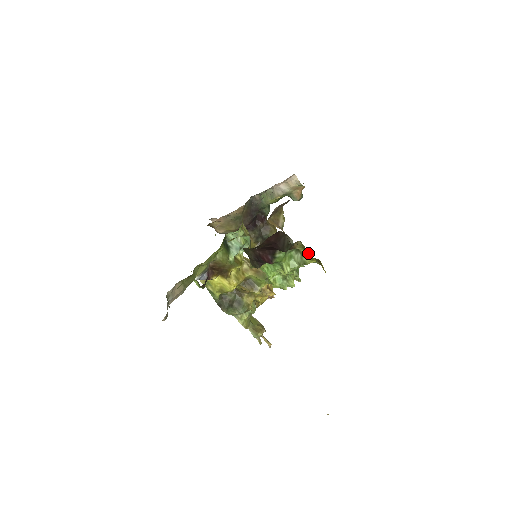
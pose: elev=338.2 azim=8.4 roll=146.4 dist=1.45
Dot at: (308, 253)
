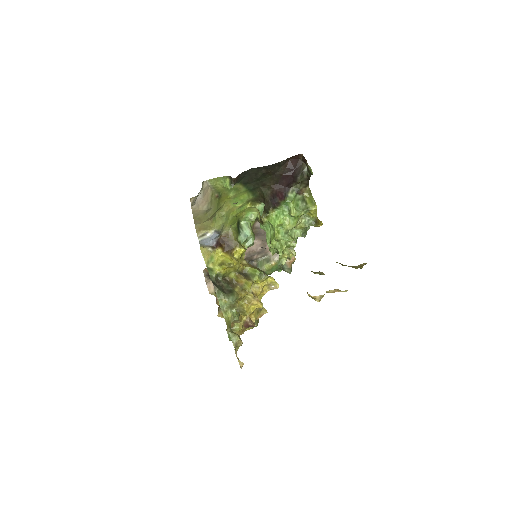
Dot at: (312, 199)
